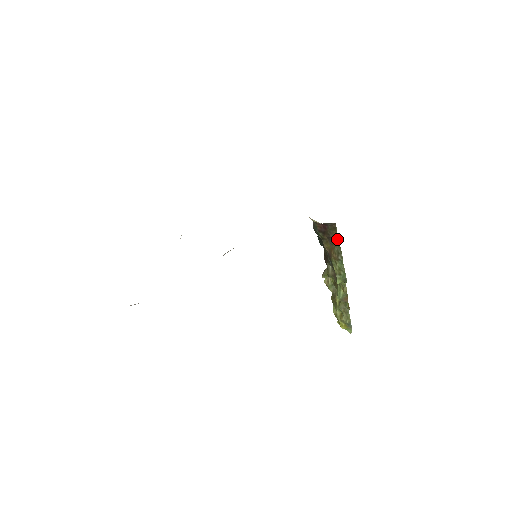
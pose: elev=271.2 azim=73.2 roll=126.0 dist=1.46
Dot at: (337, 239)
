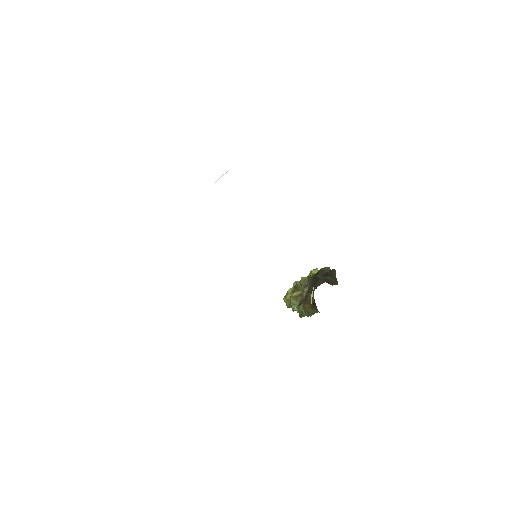
Dot at: (316, 312)
